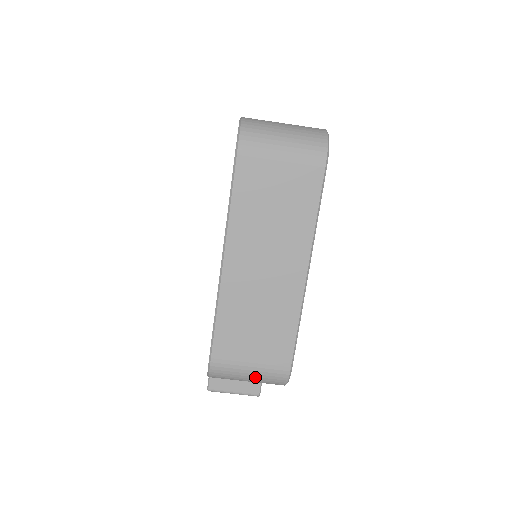
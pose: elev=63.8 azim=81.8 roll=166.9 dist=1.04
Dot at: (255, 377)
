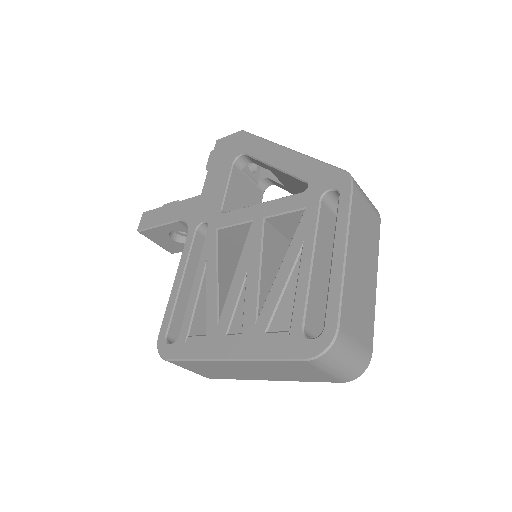
Dot at: occluded
